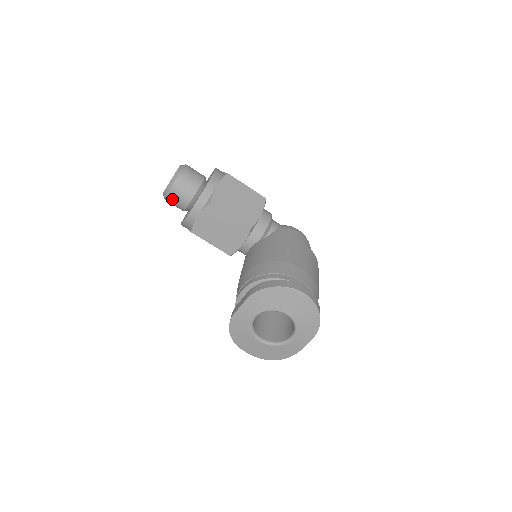
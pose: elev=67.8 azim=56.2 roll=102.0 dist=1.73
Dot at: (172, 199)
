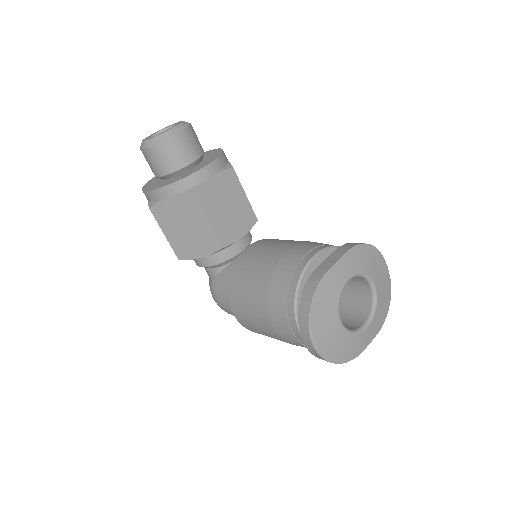
Dot at: (174, 146)
